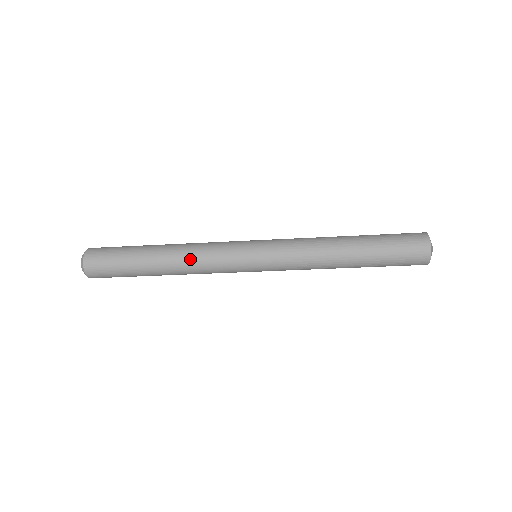
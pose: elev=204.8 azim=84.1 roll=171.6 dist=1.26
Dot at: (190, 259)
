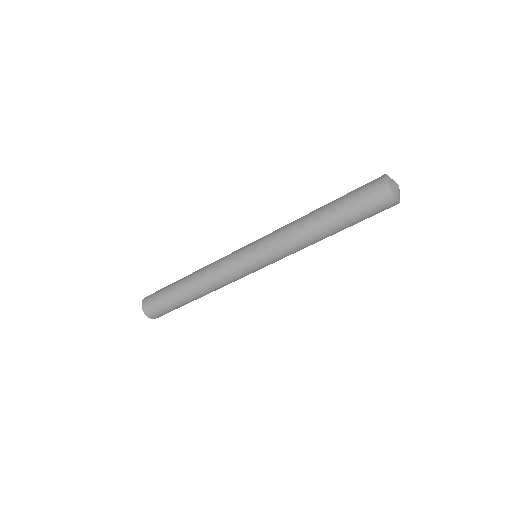
Dot at: (205, 272)
